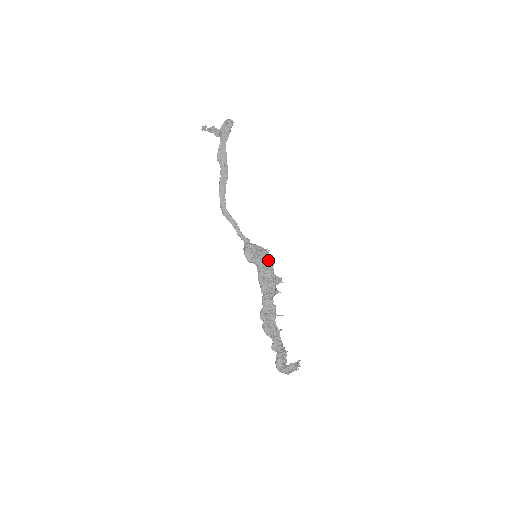
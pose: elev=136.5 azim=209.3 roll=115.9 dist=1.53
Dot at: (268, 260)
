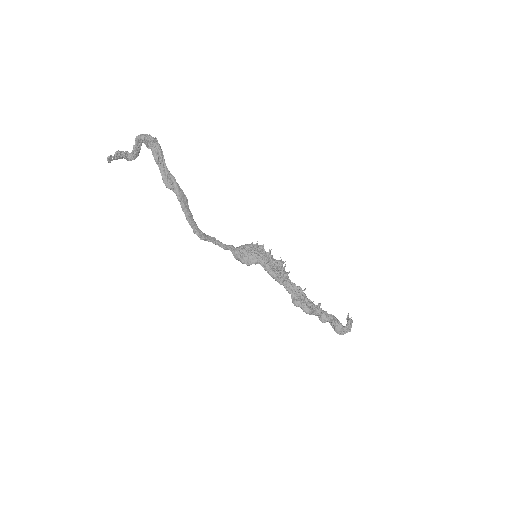
Dot at: (265, 252)
